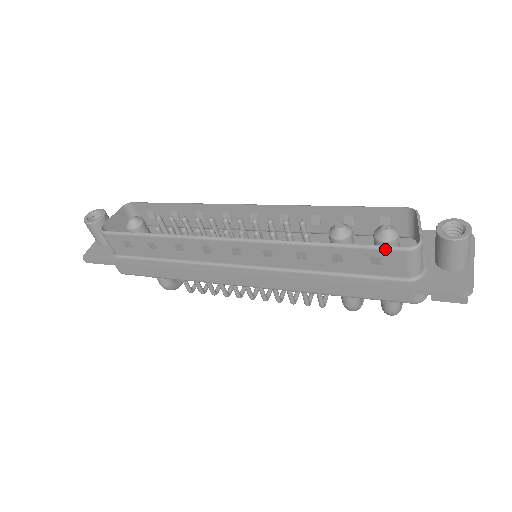
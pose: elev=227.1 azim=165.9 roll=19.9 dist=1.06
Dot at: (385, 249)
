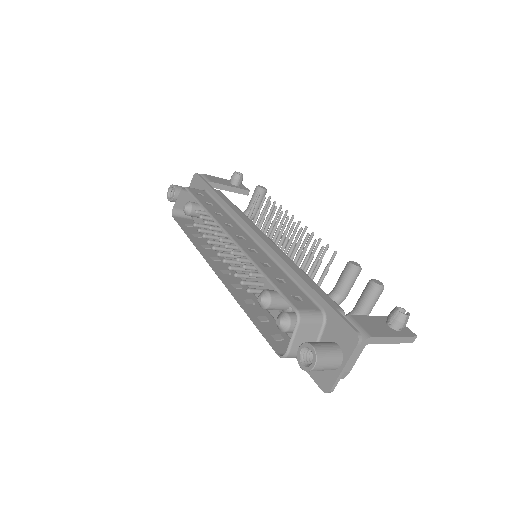
Dot at: occluded
